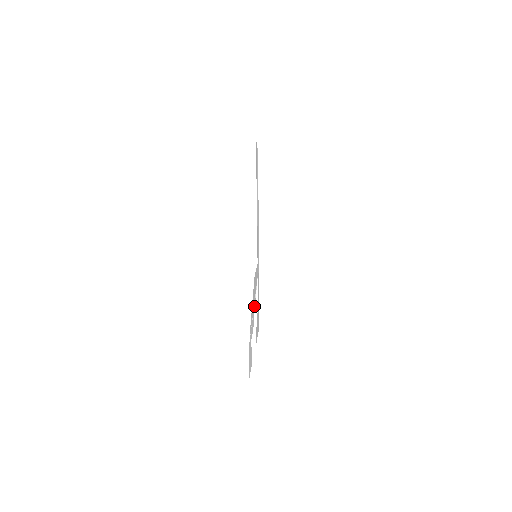
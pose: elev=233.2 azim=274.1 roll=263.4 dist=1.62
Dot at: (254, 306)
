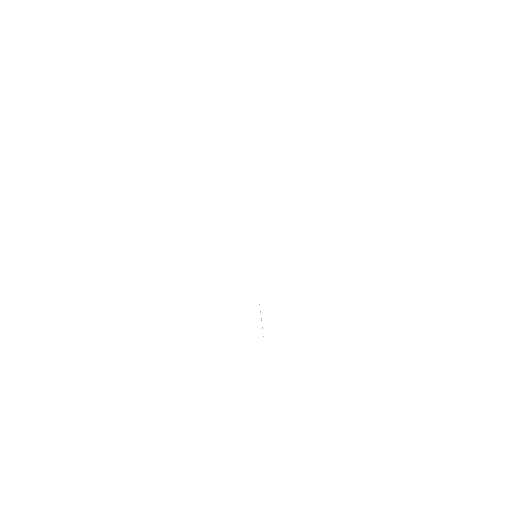
Dot at: occluded
